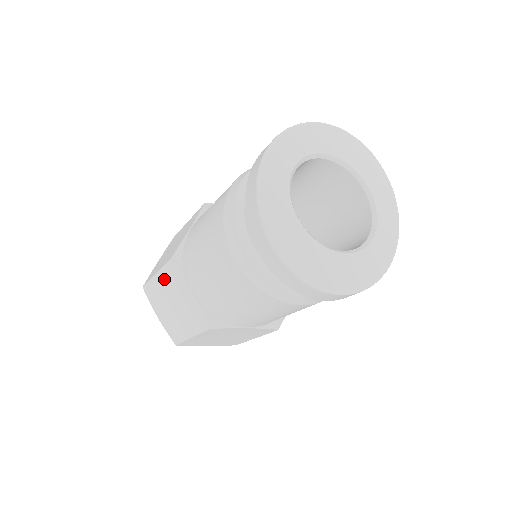
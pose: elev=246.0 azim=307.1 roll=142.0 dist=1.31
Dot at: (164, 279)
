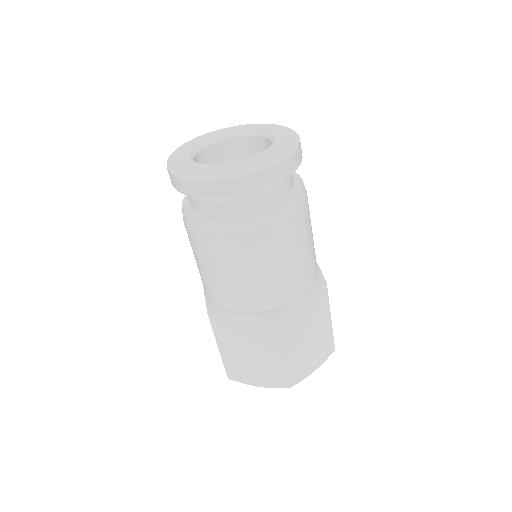
Dot at: (223, 340)
